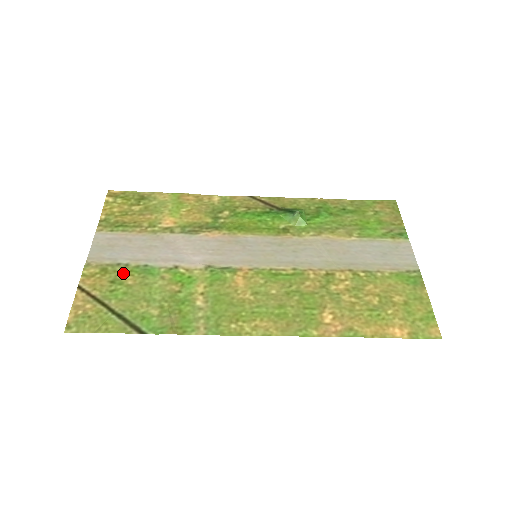
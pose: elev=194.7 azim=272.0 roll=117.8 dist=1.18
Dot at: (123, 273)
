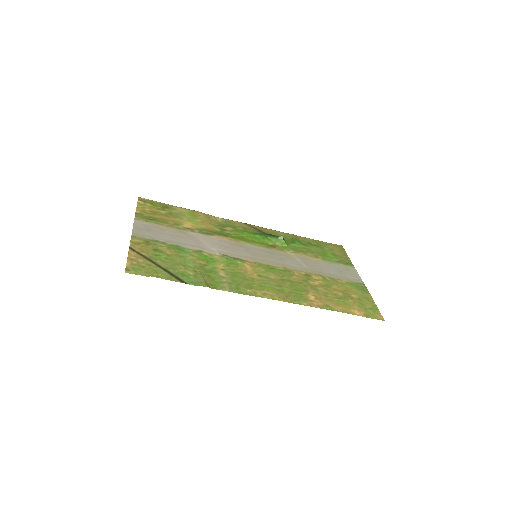
Dot at: (162, 247)
